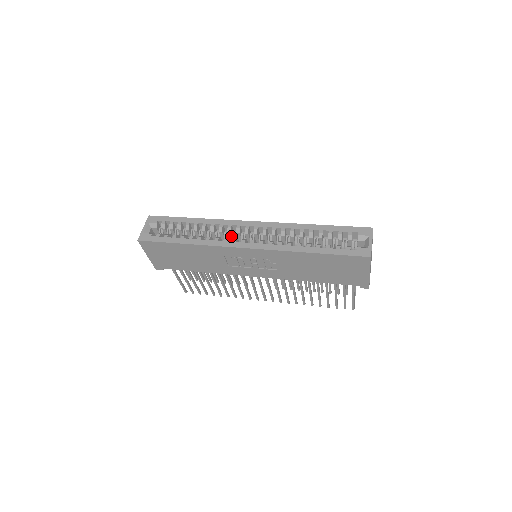
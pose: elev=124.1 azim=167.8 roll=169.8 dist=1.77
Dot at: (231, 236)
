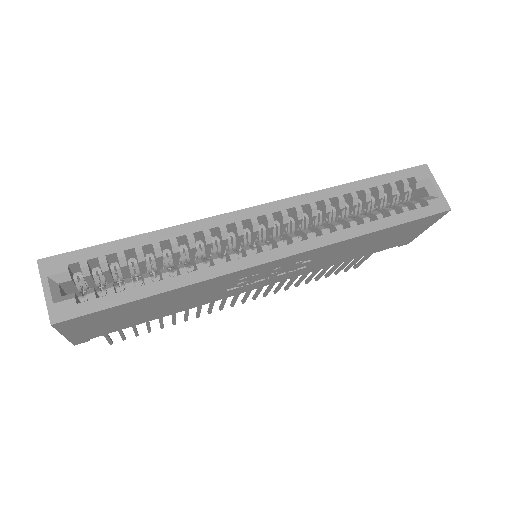
Dot at: (225, 243)
